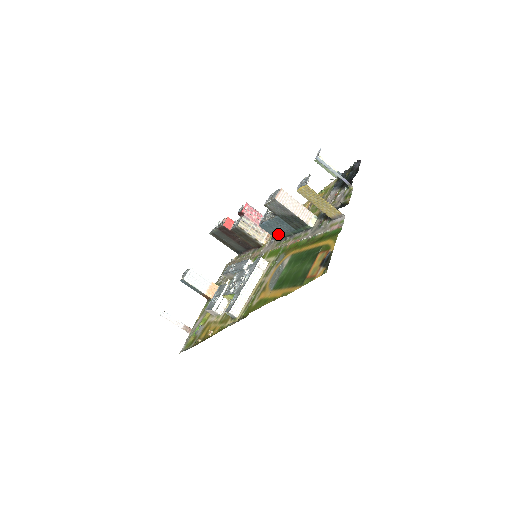
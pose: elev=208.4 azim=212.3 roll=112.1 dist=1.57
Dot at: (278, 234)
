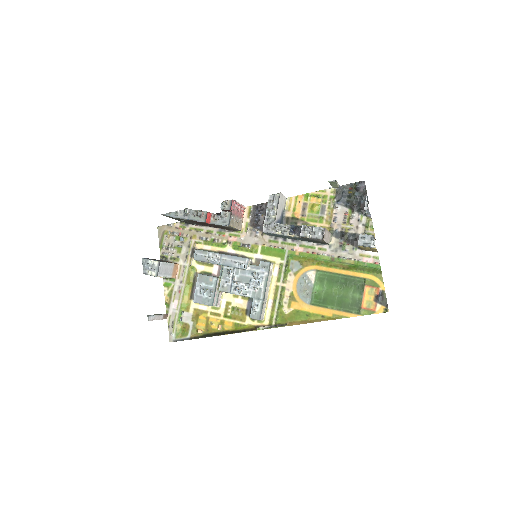
Dot at: (278, 236)
